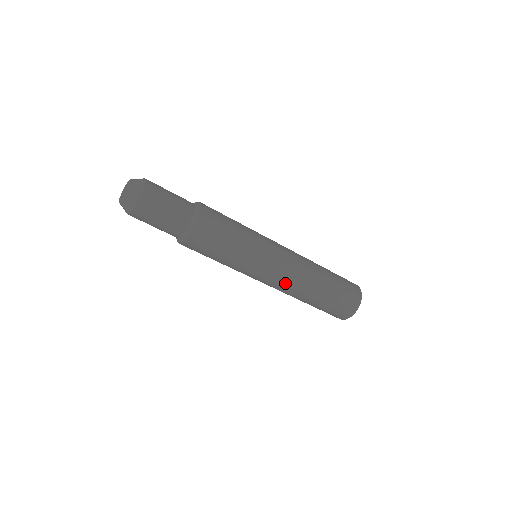
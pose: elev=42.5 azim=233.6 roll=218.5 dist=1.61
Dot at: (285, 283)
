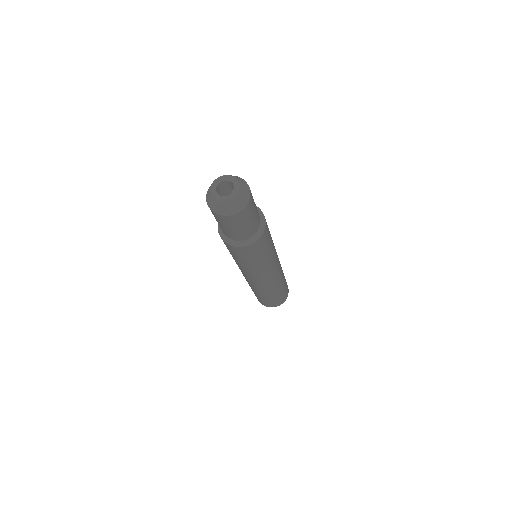
Dot at: (251, 283)
